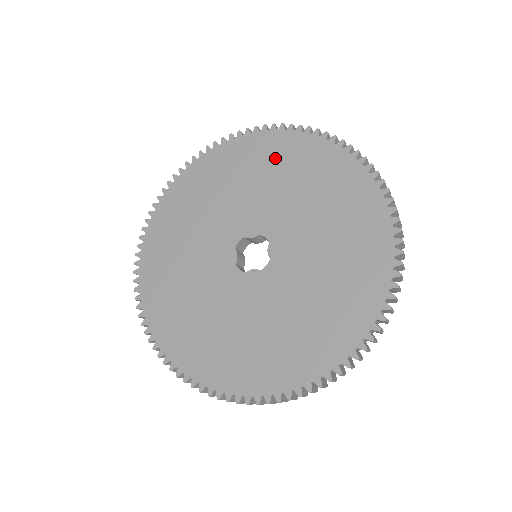
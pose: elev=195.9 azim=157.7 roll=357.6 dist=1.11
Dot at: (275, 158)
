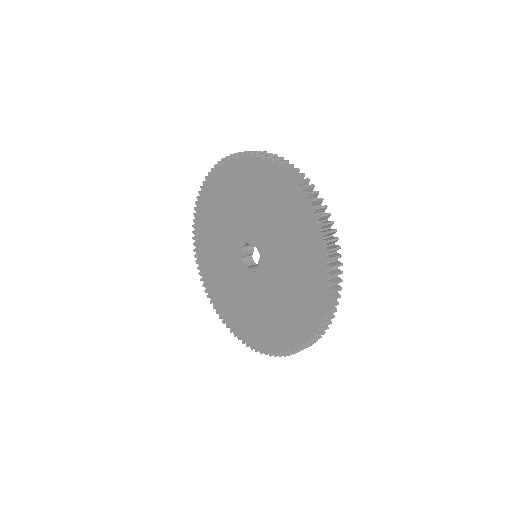
Dot at: (273, 194)
